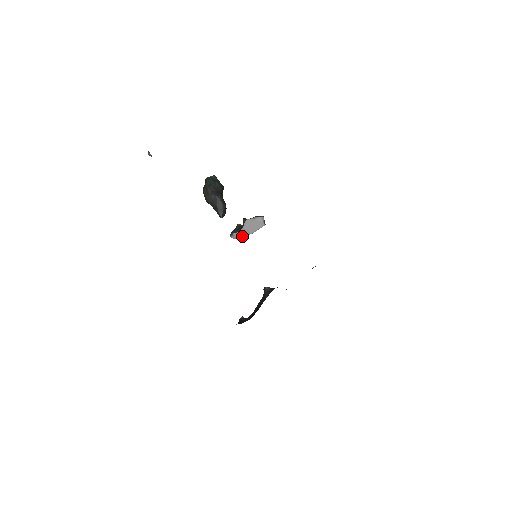
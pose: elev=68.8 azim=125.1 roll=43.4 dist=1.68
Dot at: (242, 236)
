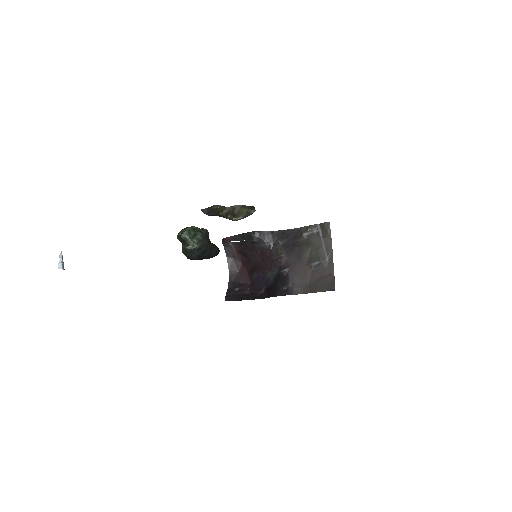
Dot at: occluded
